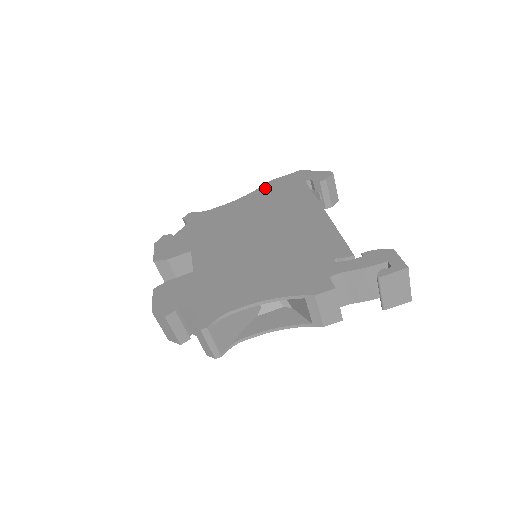
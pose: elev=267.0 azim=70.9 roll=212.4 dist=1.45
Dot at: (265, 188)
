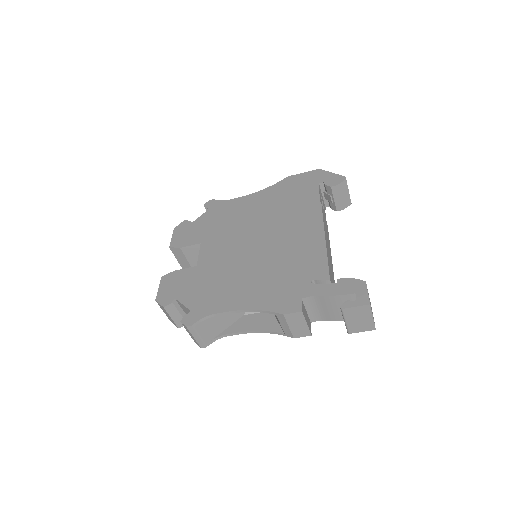
Dot at: (281, 184)
